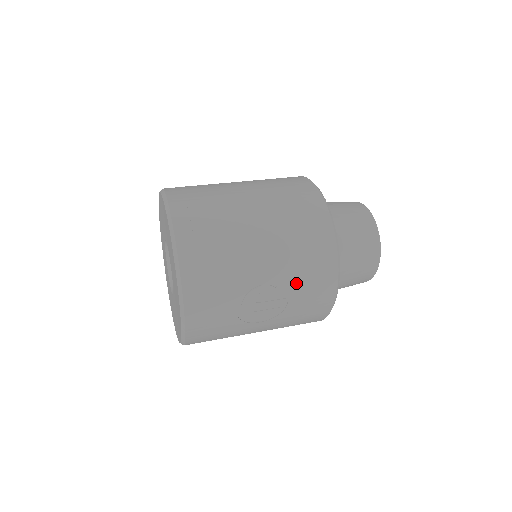
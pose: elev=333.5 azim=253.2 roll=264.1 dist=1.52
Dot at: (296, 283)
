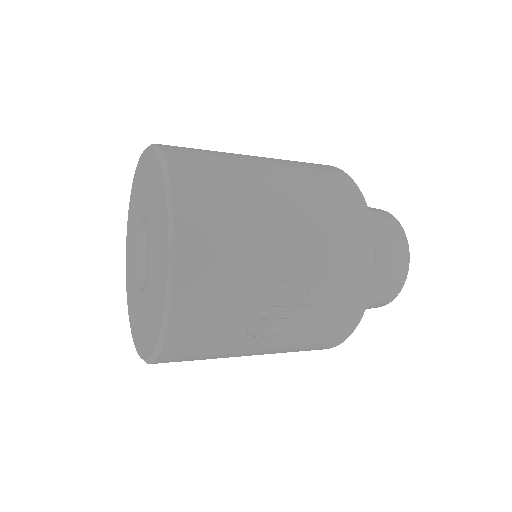
Dot at: (323, 285)
